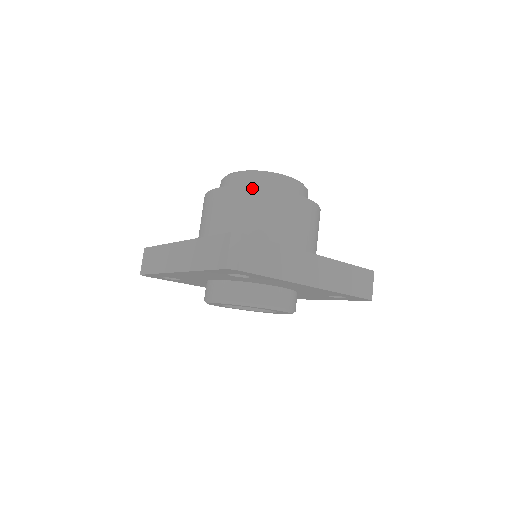
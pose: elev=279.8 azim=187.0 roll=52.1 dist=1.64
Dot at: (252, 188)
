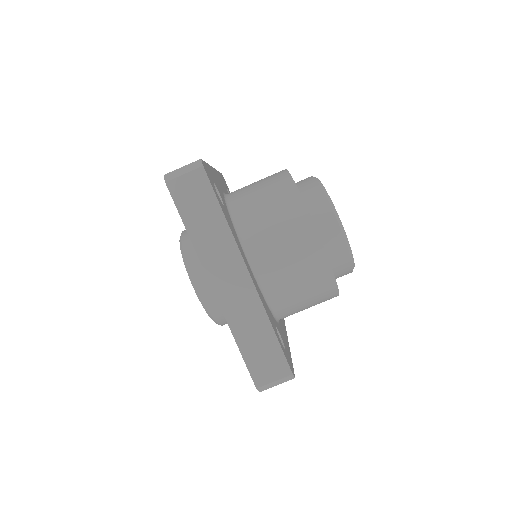
Dot at: (335, 285)
